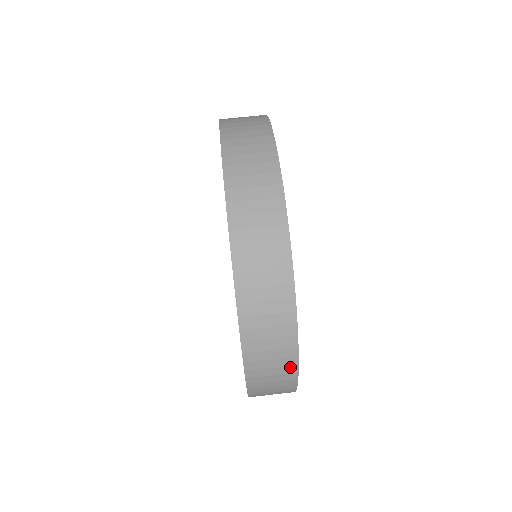
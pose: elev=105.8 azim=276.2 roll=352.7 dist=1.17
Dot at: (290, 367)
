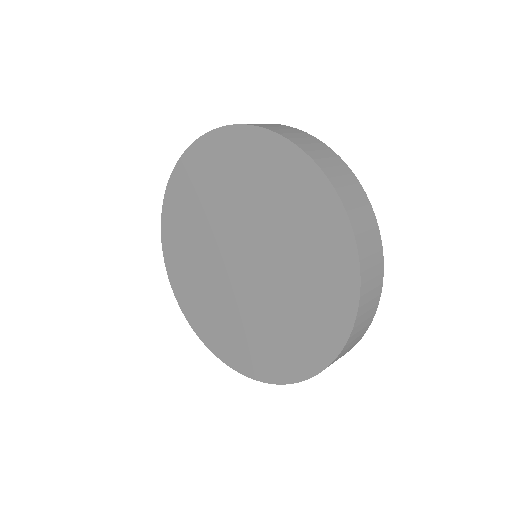
Dot at: (377, 298)
